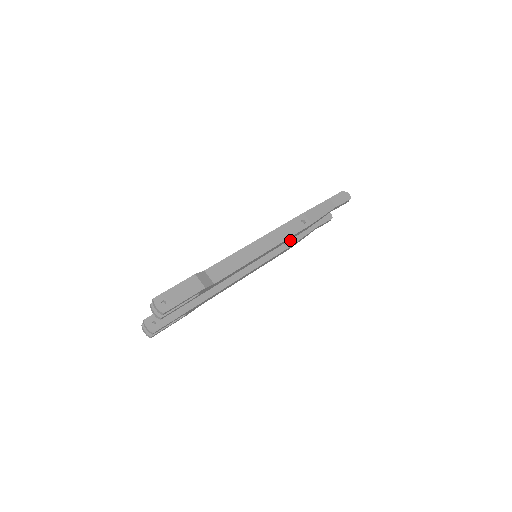
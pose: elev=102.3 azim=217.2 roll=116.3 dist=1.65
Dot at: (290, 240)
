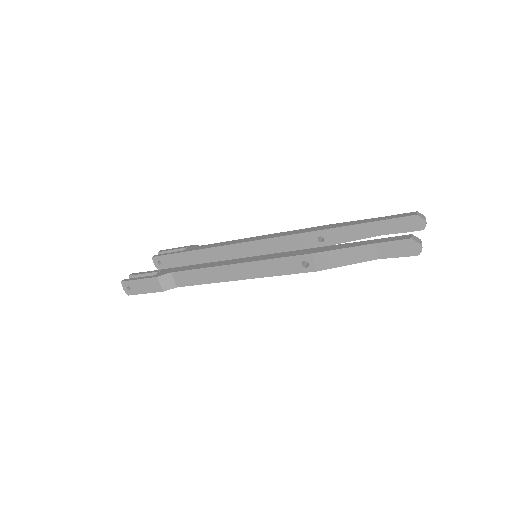
Dot at: (330, 238)
